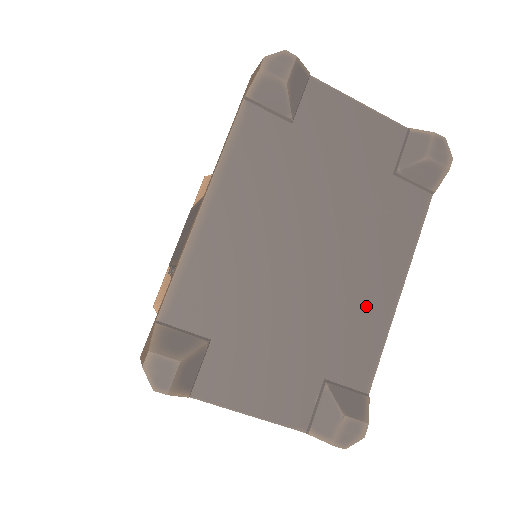
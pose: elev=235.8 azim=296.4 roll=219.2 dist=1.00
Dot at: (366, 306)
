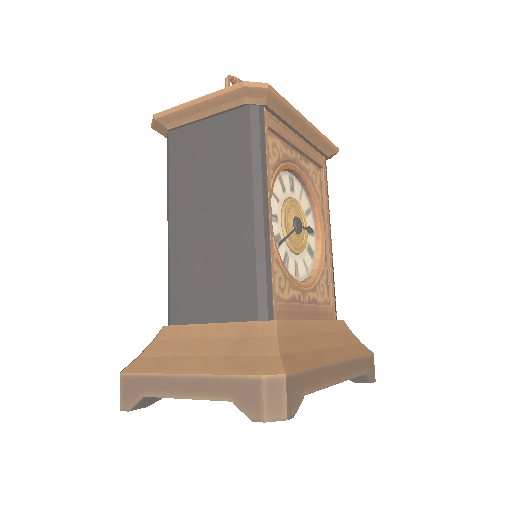
Dot at: occluded
